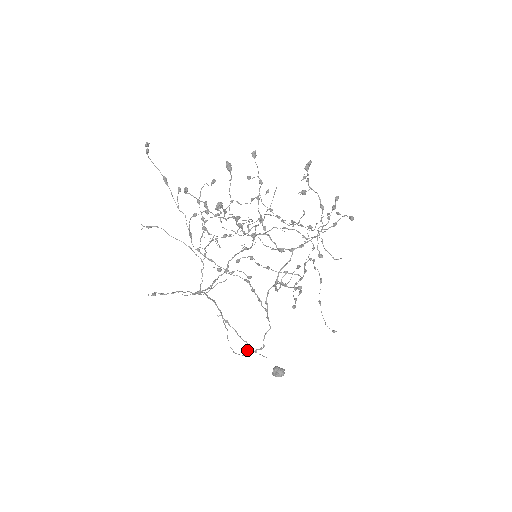
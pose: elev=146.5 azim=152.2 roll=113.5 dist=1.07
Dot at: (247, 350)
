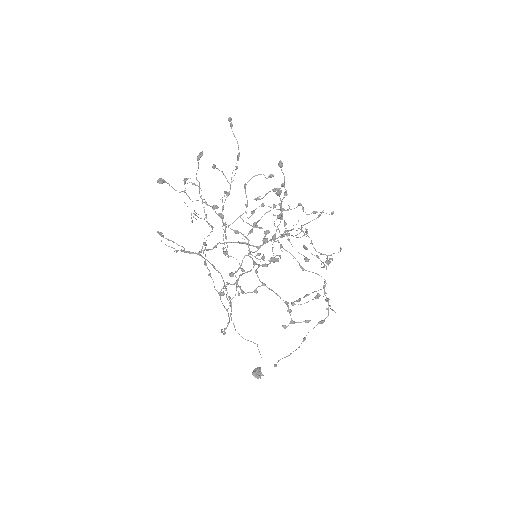
Dot at: (222, 329)
